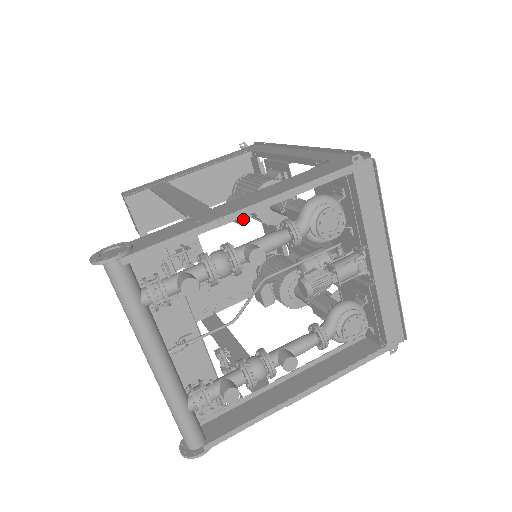
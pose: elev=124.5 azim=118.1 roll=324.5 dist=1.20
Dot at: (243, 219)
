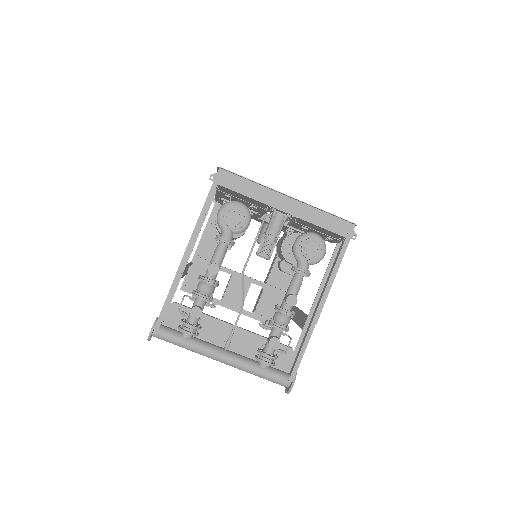
Dot at: (229, 246)
